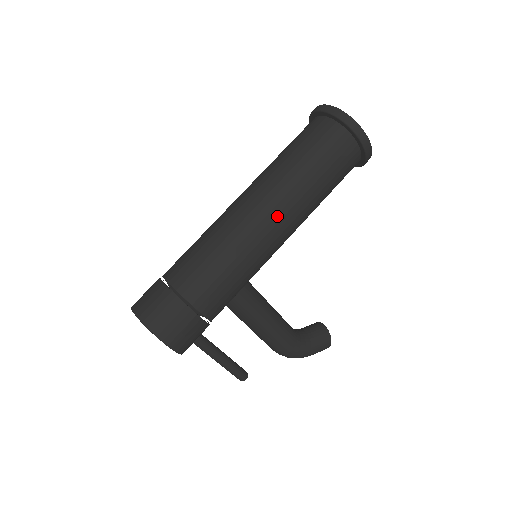
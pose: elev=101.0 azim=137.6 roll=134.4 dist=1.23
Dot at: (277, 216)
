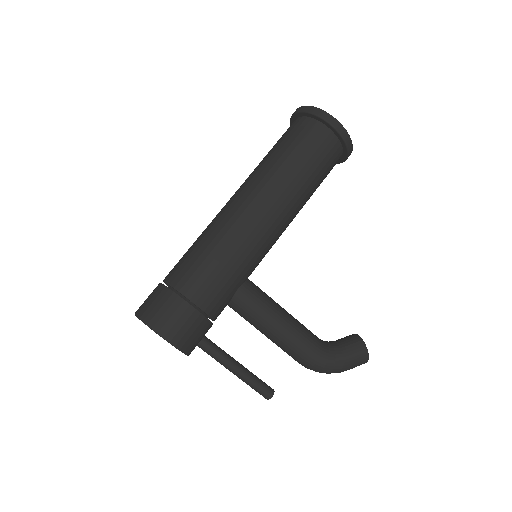
Dot at: (259, 204)
